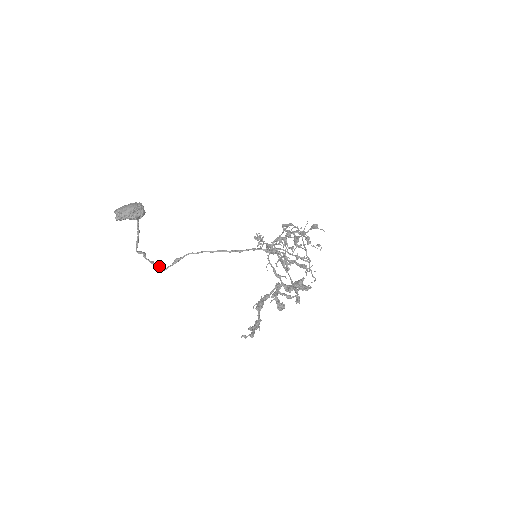
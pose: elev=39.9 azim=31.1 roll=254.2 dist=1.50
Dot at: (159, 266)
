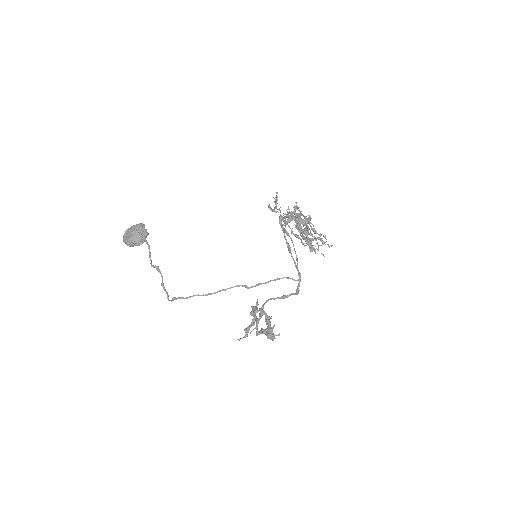
Dot at: (166, 292)
